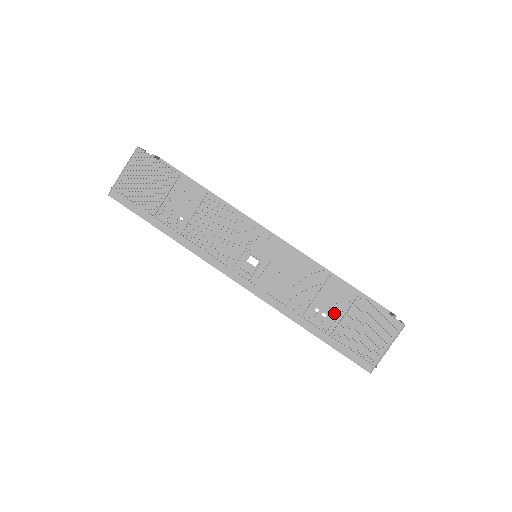
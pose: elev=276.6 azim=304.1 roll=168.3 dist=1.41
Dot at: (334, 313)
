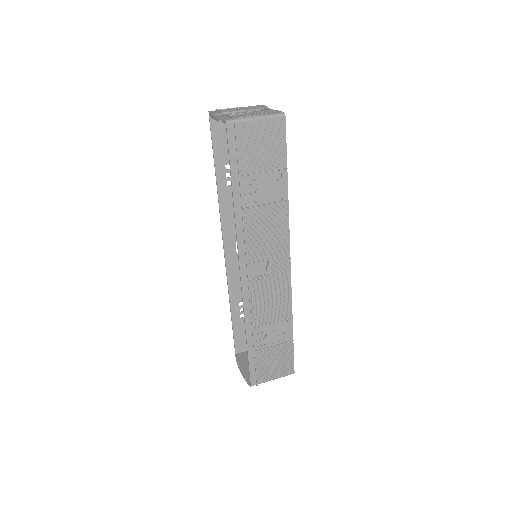
Dot at: (270, 340)
